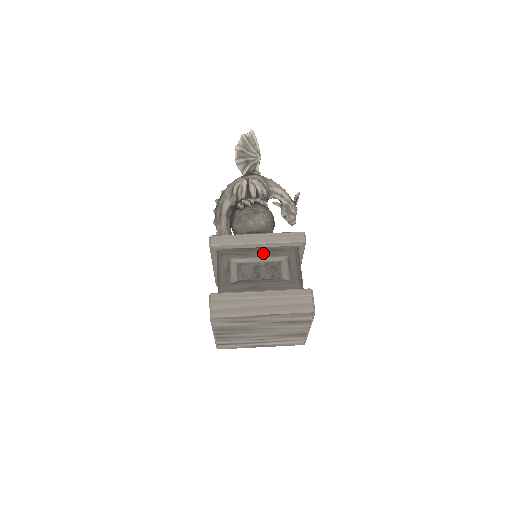
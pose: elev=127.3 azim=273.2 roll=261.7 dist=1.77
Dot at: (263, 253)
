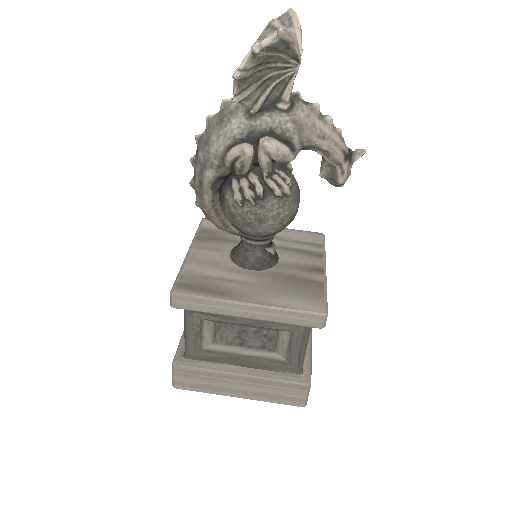
Dot at: (254, 321)
